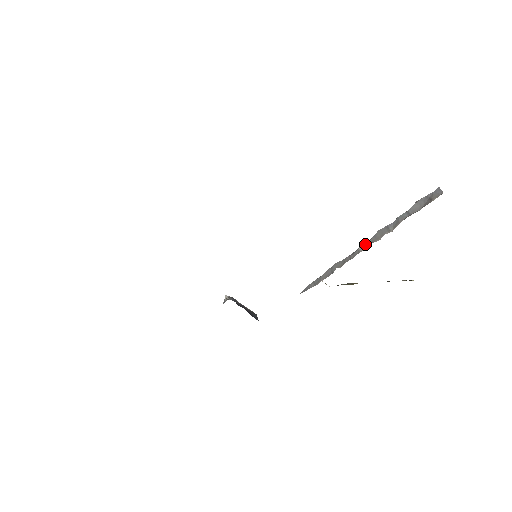
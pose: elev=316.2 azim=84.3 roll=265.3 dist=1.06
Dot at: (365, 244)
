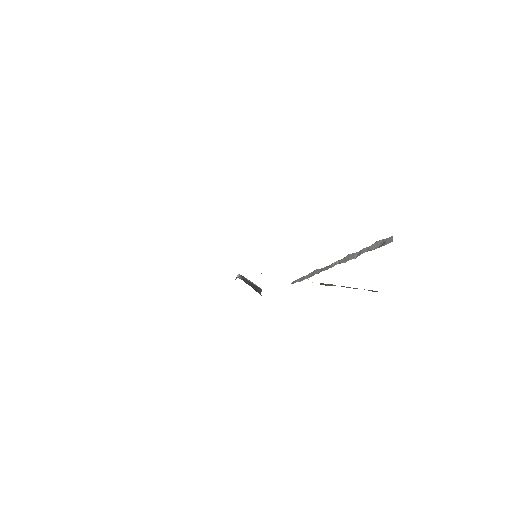
Dot at: (337, 262)
